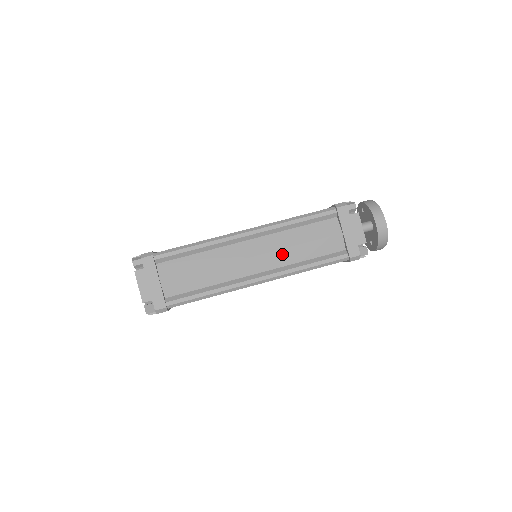
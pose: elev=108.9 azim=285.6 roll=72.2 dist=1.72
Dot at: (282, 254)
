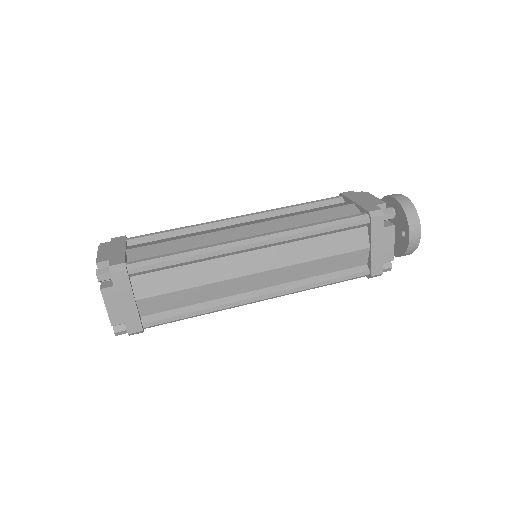
Dot at: (282, 222)
